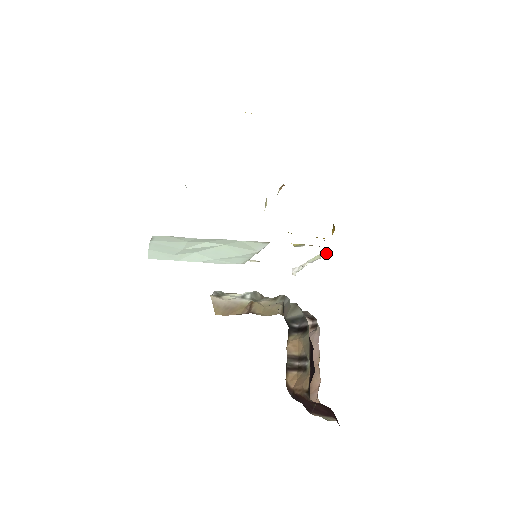
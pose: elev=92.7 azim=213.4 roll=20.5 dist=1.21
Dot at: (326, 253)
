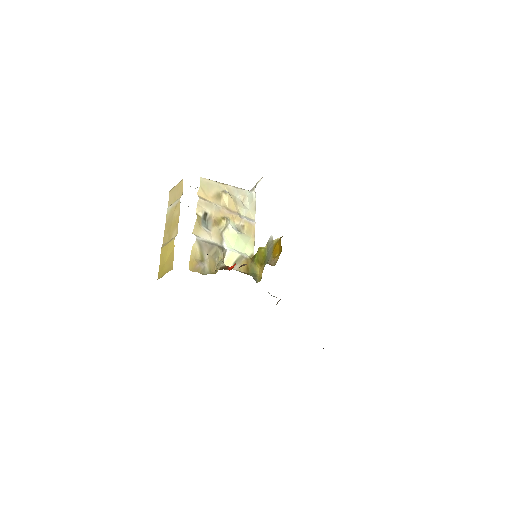
Dot at: occluded
